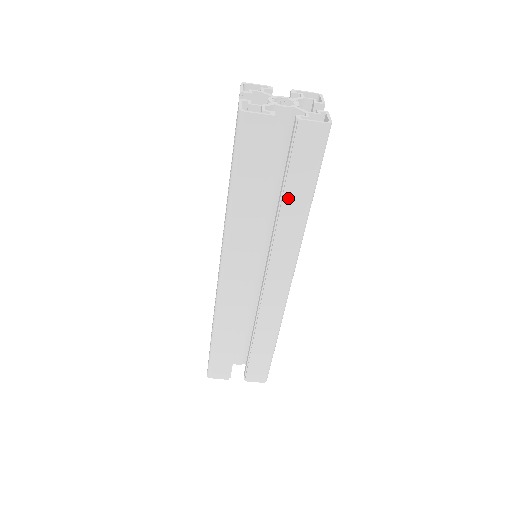
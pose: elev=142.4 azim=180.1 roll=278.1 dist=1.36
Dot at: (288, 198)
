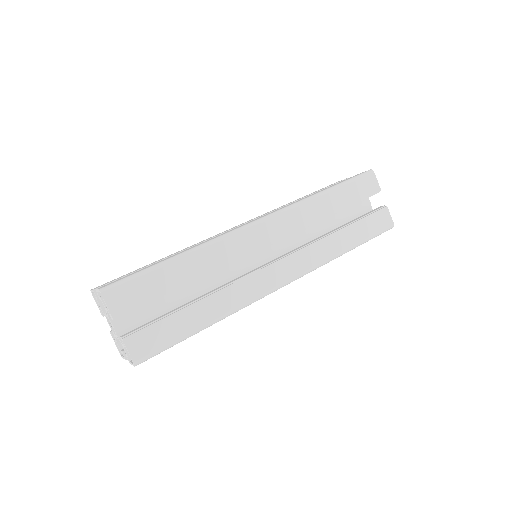
Dot at: (345, 232)
